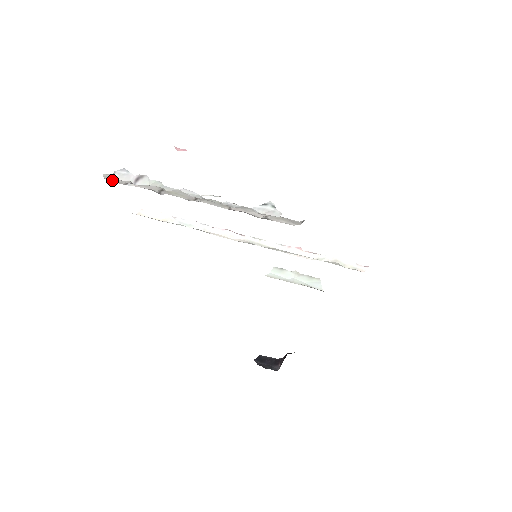
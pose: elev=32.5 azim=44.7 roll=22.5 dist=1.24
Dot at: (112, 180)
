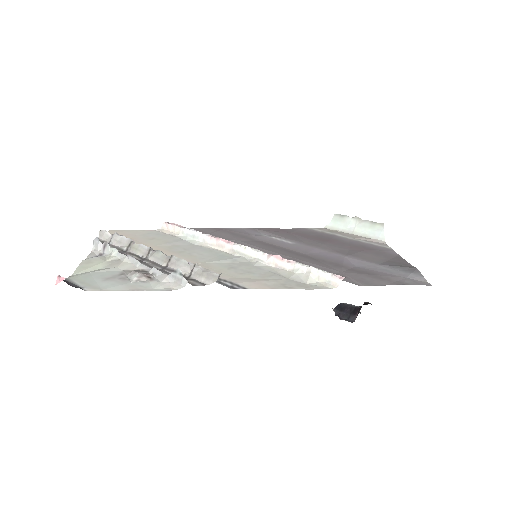
Dot at: (103, 238)
